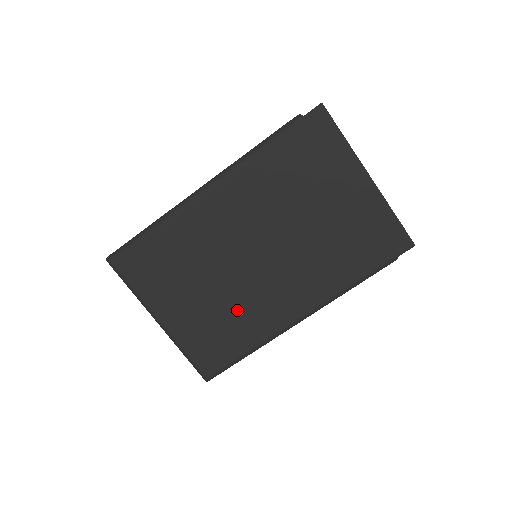
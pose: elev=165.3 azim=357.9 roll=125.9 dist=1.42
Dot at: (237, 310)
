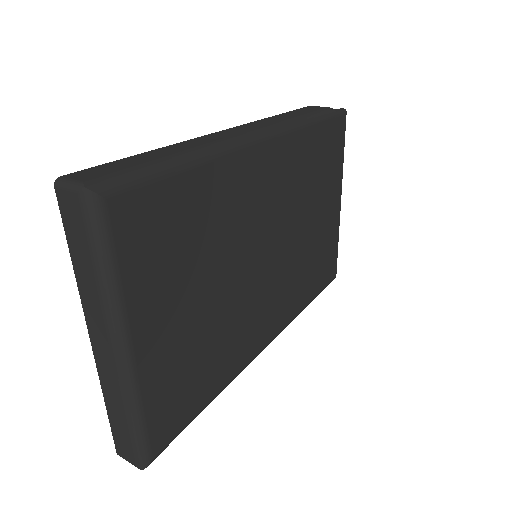
Dot at: (224, 333)
